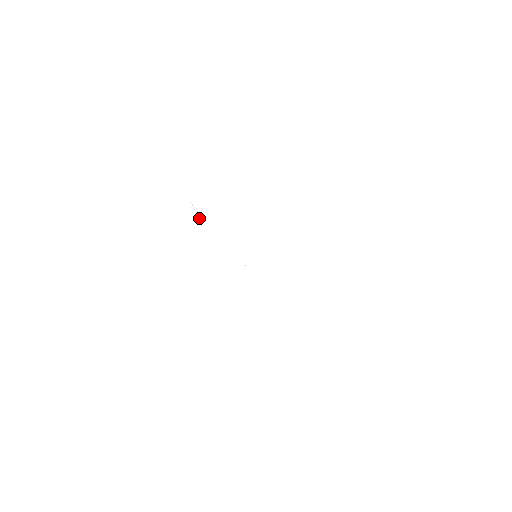
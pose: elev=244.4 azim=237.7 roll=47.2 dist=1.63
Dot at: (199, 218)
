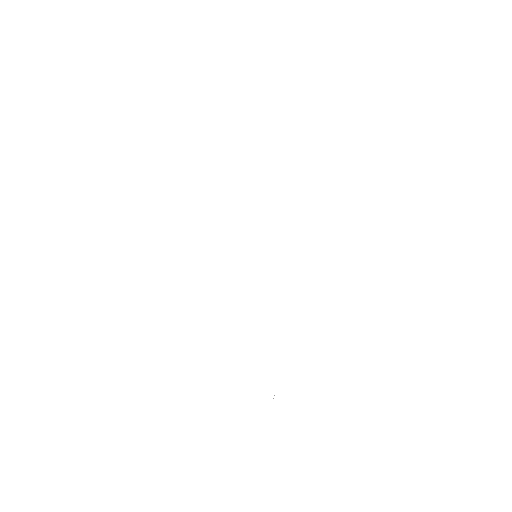
Dot at: occluded
